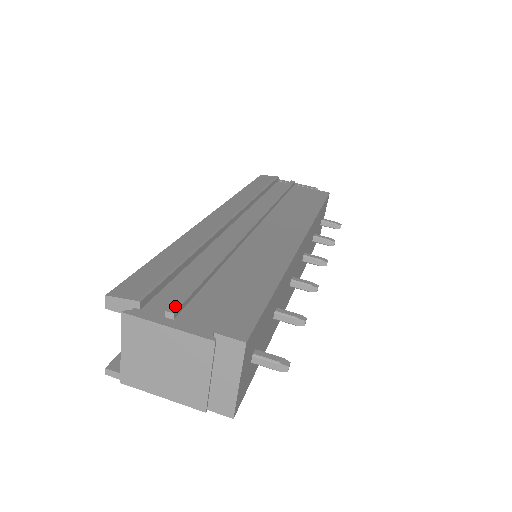
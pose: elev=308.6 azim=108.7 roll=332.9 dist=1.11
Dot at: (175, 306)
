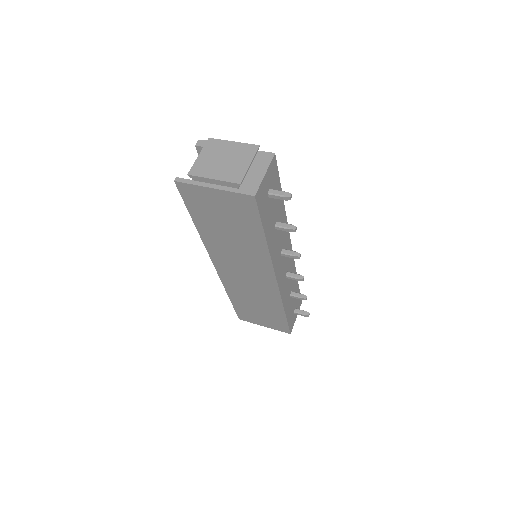
Dot at: occluded
